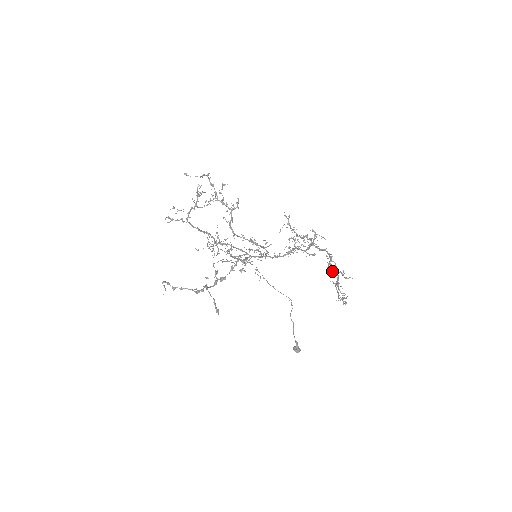
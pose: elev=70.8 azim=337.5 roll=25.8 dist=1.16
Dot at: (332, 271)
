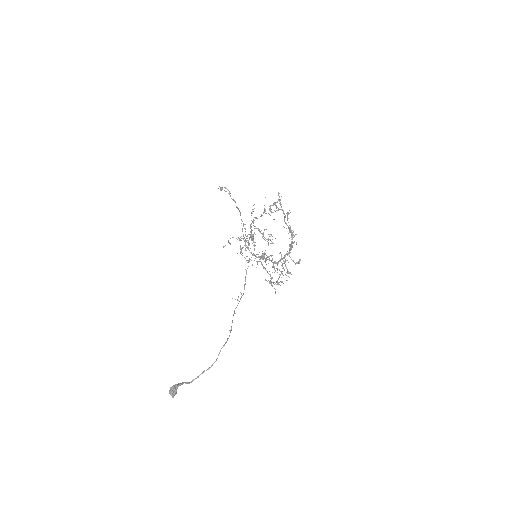
Dot at: (285, 217)
